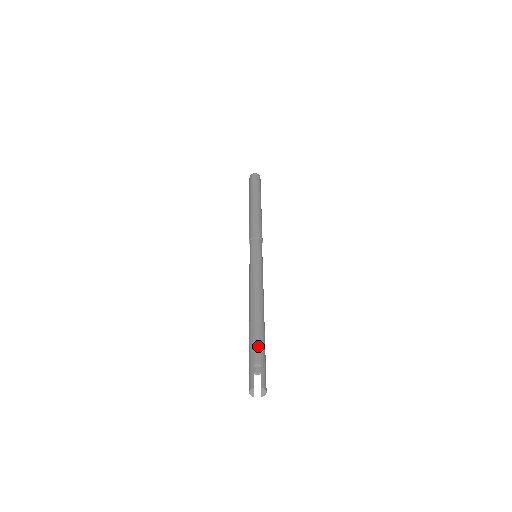
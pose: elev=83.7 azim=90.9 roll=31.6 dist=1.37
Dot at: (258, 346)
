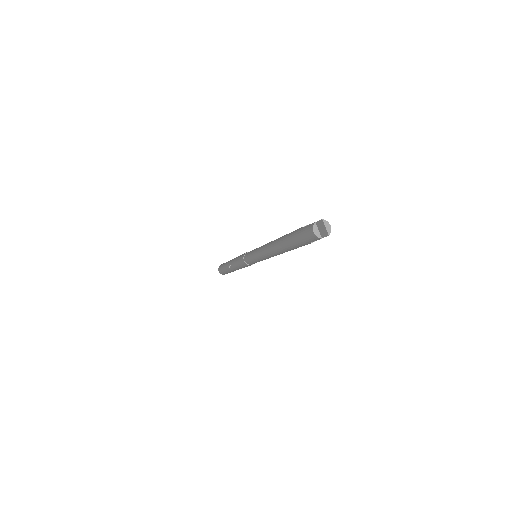
Dot at: occluded
